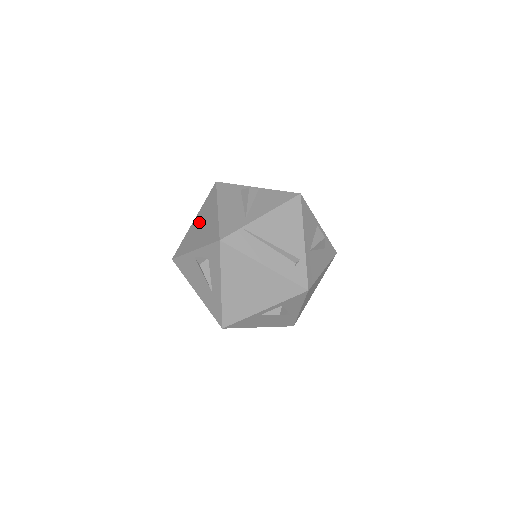
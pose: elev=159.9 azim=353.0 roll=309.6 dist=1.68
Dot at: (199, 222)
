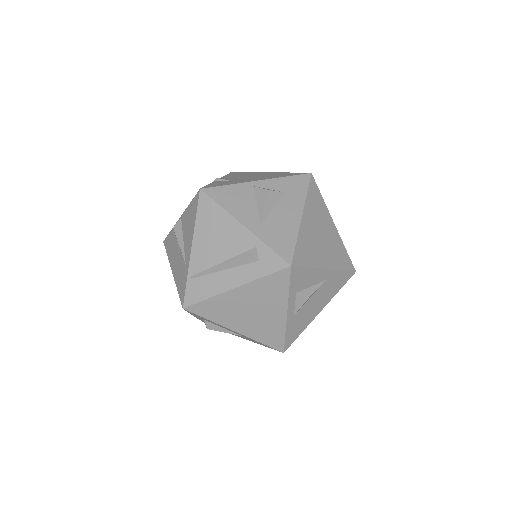
Dot at: occluded
